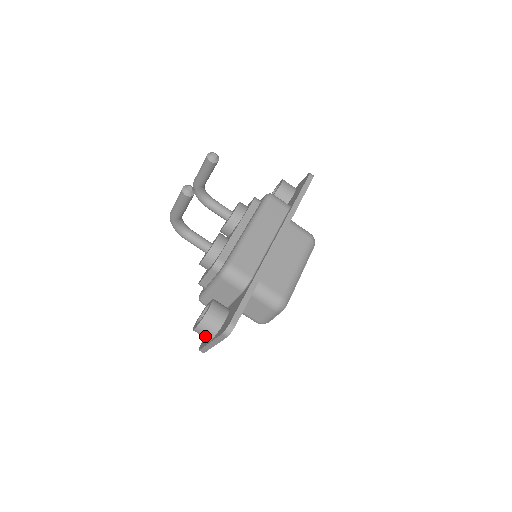
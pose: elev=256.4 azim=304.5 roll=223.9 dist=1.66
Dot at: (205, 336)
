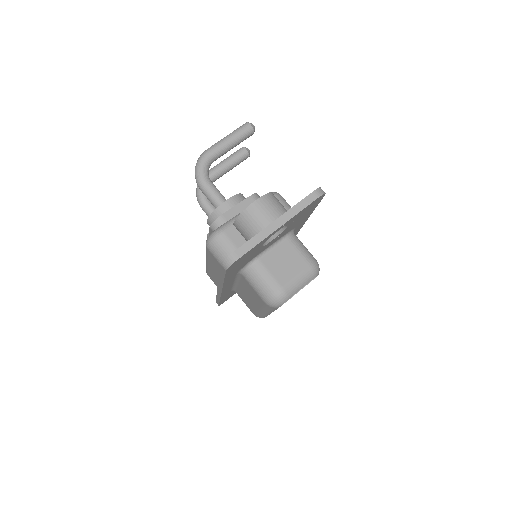
Dot at: (267, 214)
